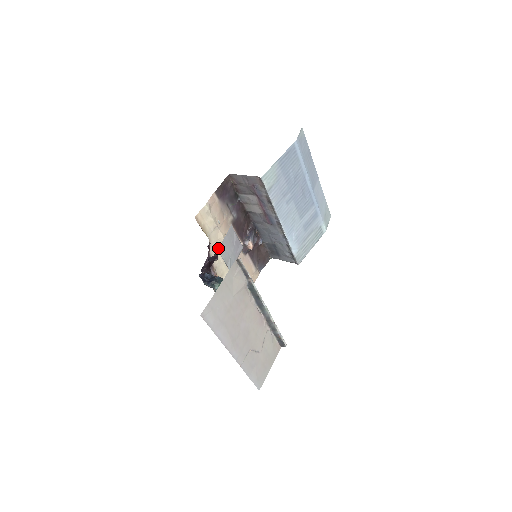
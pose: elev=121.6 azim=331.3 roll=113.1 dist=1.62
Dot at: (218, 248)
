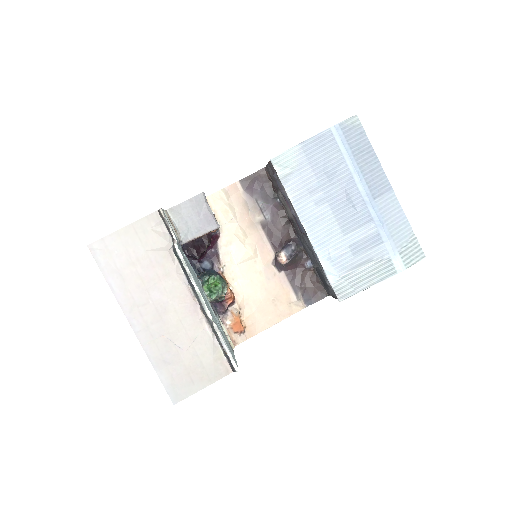
Dot at: (233, 245)
